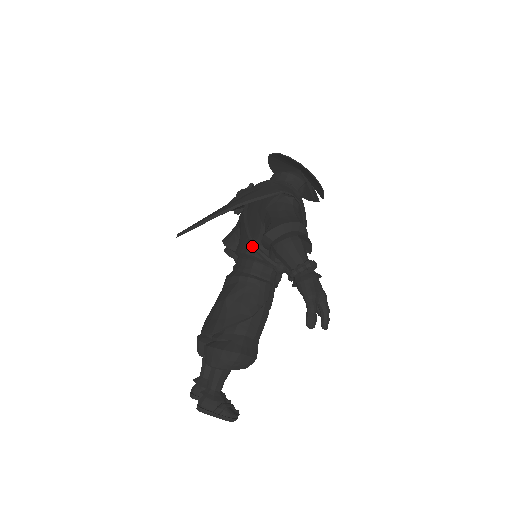
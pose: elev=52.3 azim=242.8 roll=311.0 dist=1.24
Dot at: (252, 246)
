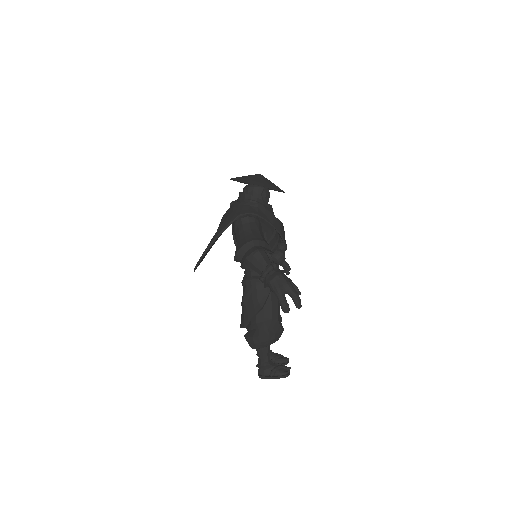
Dot at: occluded
